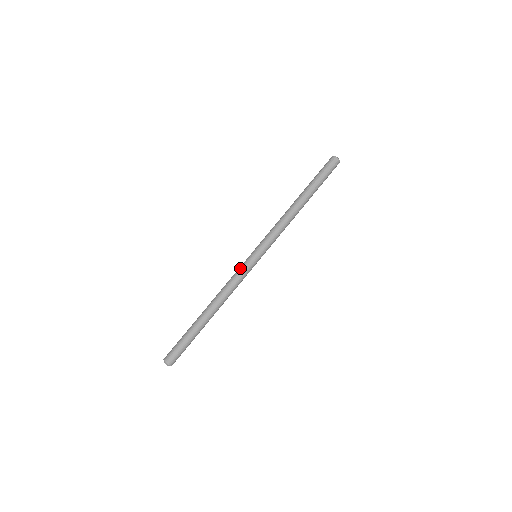
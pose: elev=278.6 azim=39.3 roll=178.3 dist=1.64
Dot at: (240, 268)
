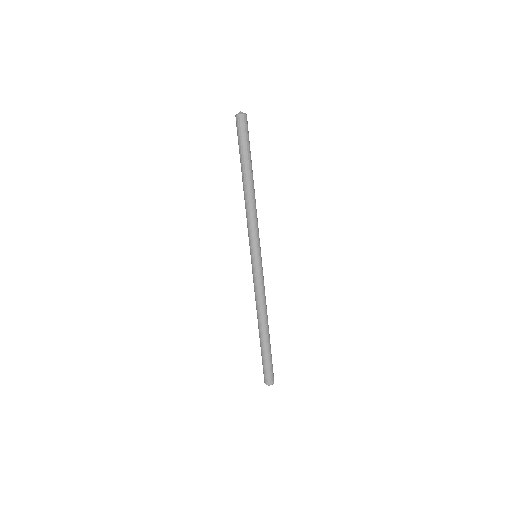
Dot at: (258, 277)
